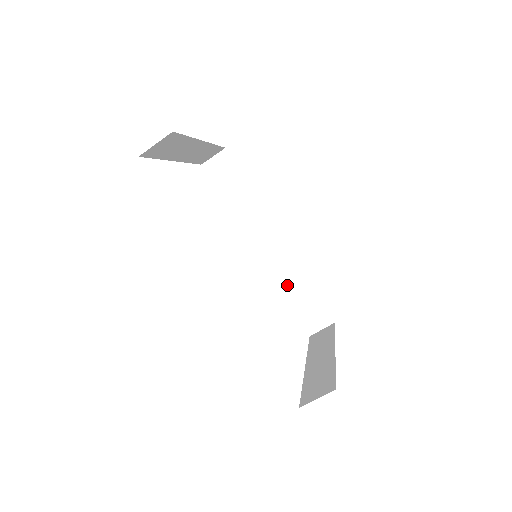
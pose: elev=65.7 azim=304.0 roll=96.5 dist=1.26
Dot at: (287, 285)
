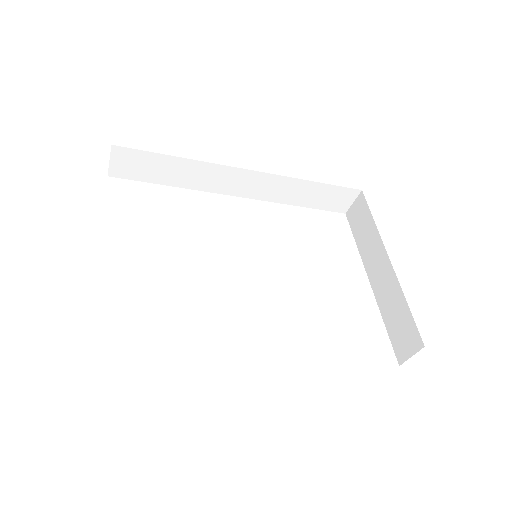
Dot at: (292, 198)
